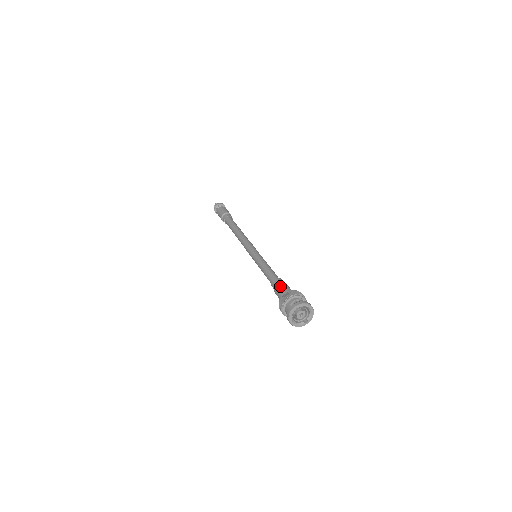
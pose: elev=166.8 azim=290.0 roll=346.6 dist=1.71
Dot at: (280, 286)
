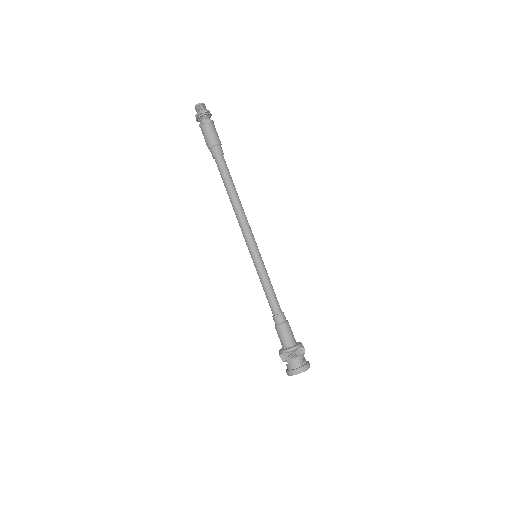
Dot at: (289, 329)
